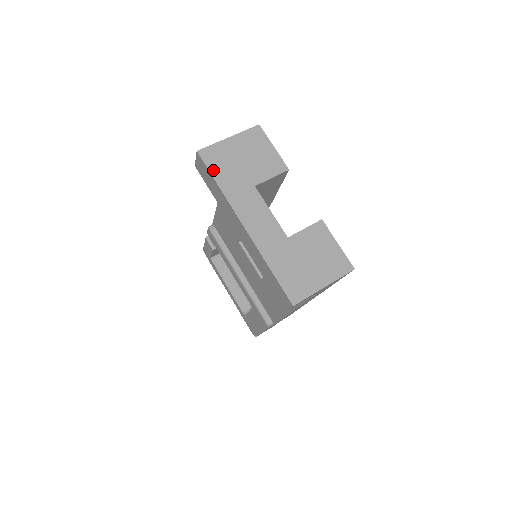
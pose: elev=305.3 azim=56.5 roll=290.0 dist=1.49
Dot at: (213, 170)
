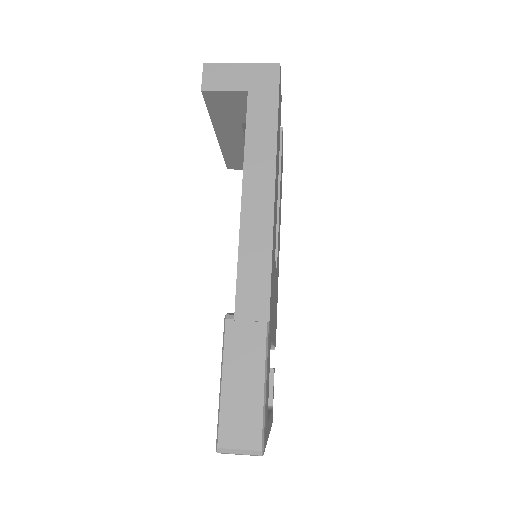
Dot at: occluded
